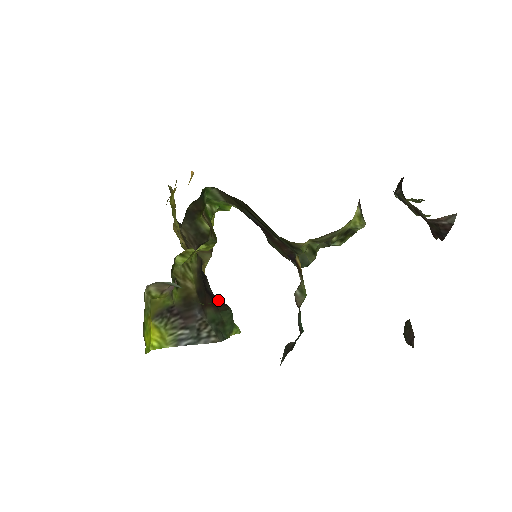
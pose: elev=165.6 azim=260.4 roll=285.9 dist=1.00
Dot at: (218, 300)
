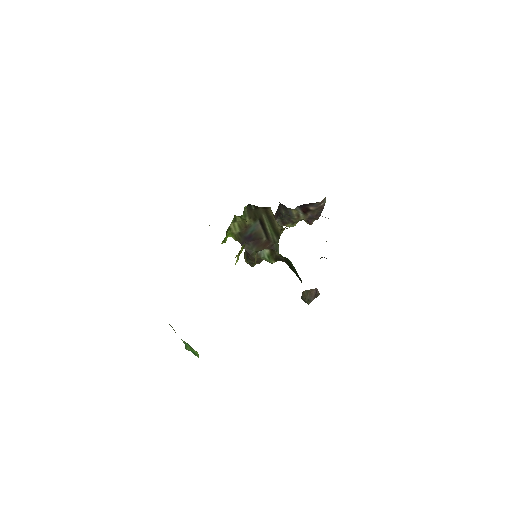
Dot at: occluded
